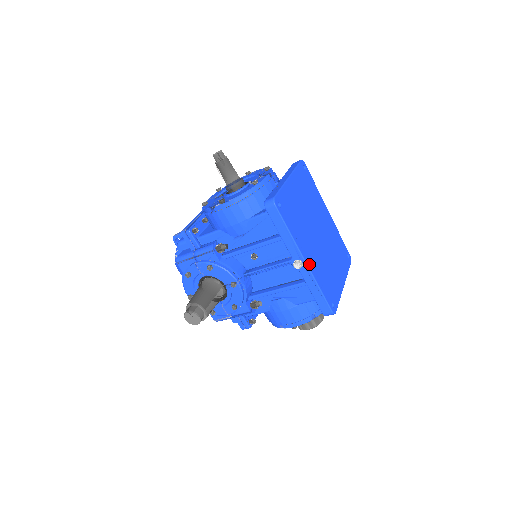
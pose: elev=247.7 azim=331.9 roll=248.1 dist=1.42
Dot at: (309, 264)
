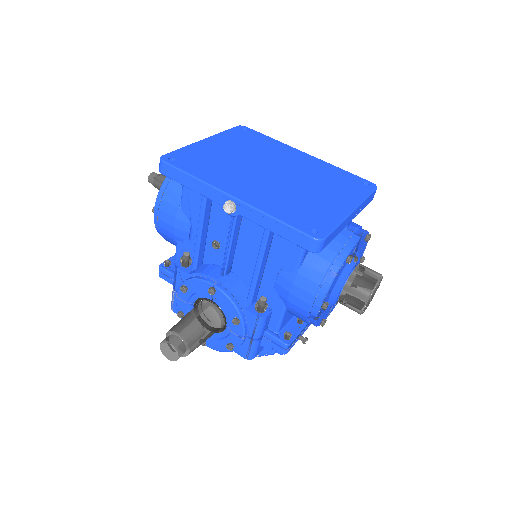
Dot at: (243, 198)
